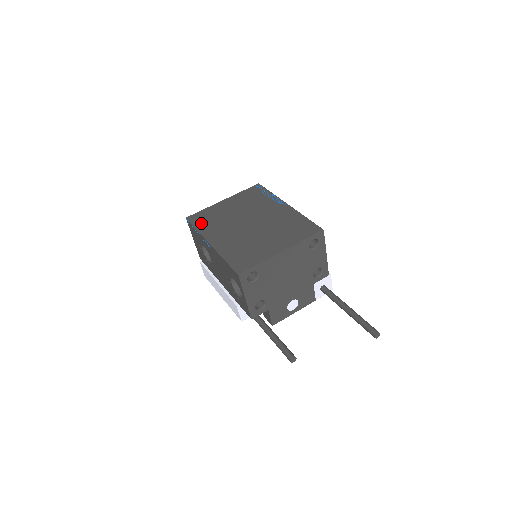
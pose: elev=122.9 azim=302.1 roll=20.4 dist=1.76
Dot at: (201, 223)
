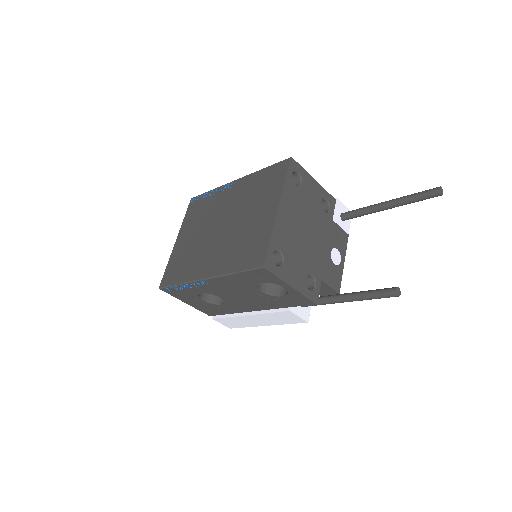
Dot at: (177, 276)
